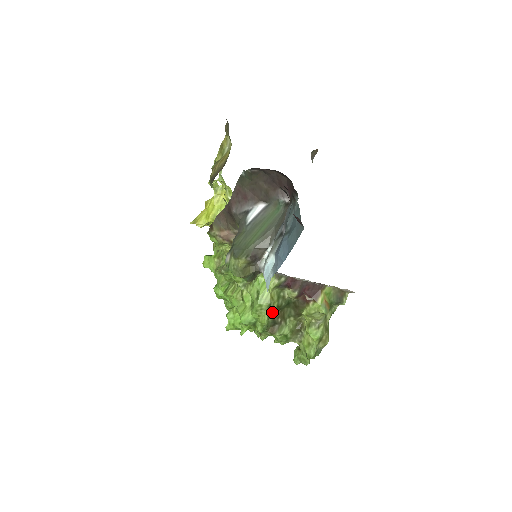
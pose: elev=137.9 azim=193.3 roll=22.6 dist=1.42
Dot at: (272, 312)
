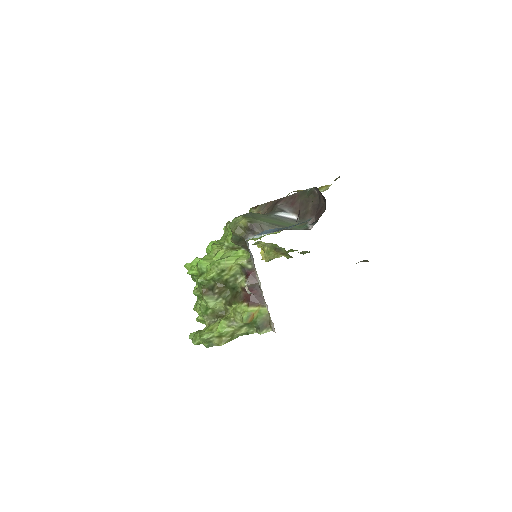
Dot at: (220, 279)
